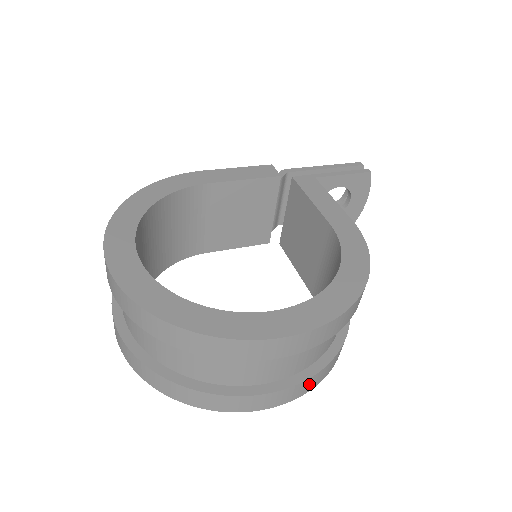
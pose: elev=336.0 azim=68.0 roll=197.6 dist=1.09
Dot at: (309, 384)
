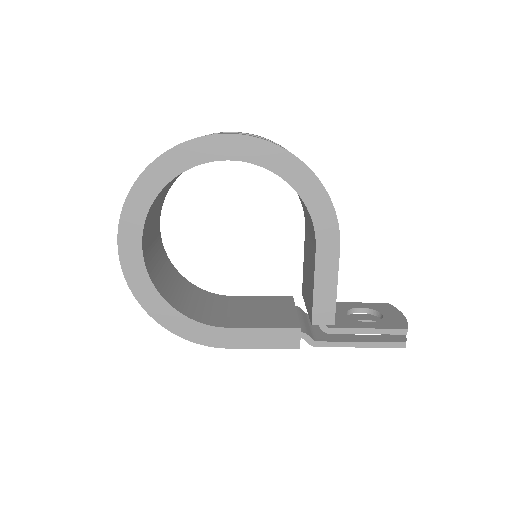
Dot at: occluded
